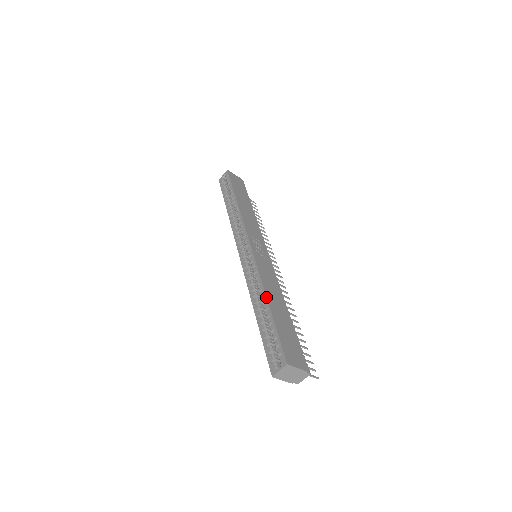
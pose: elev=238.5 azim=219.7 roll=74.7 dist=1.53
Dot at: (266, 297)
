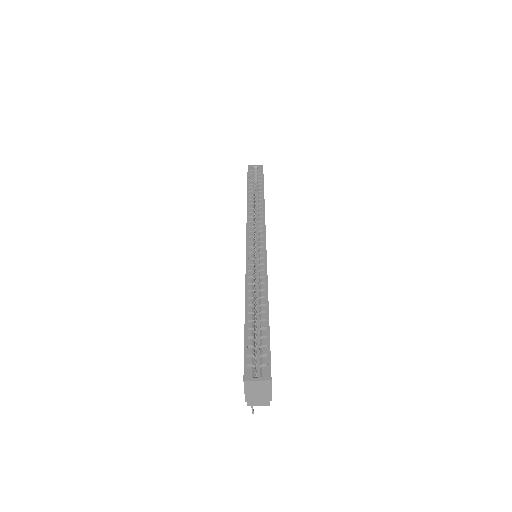
Dot at: occluded
